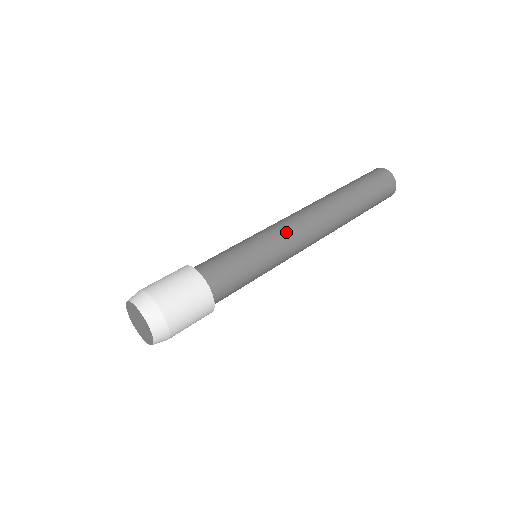
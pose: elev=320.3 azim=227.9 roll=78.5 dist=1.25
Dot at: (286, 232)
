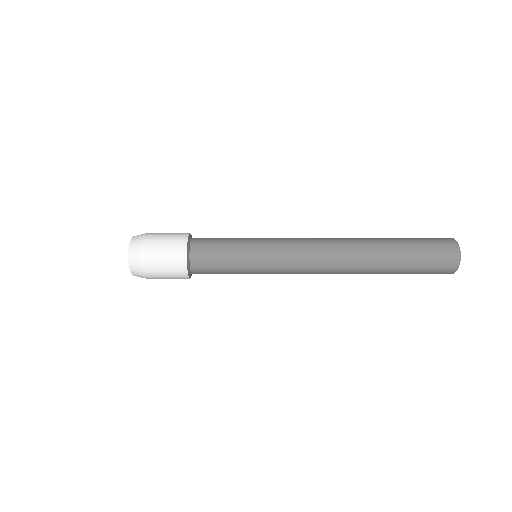
Dot at: occluded
